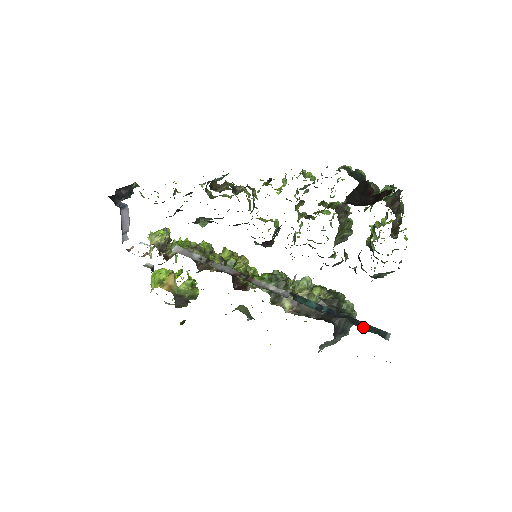
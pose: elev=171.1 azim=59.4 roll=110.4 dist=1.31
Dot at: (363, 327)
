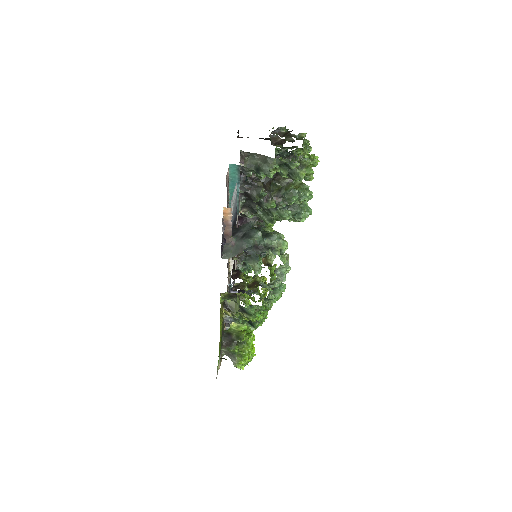
Dot at: occluded
